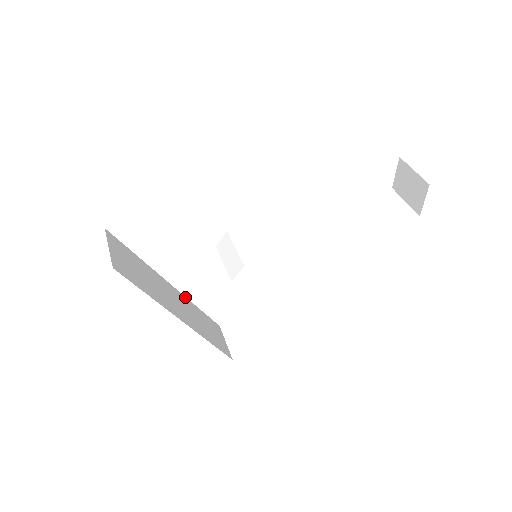
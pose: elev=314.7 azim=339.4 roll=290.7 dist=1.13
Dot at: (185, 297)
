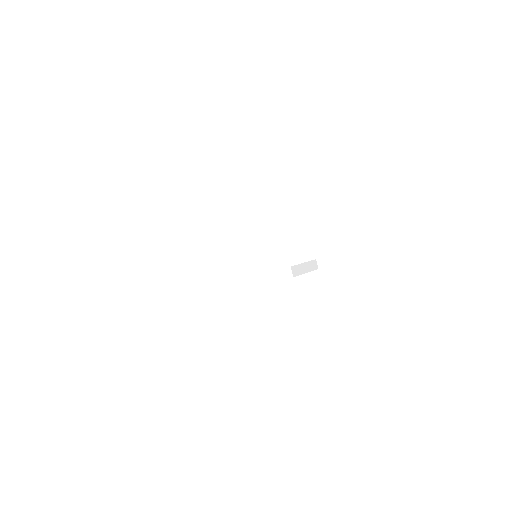
Dot at: occluded
